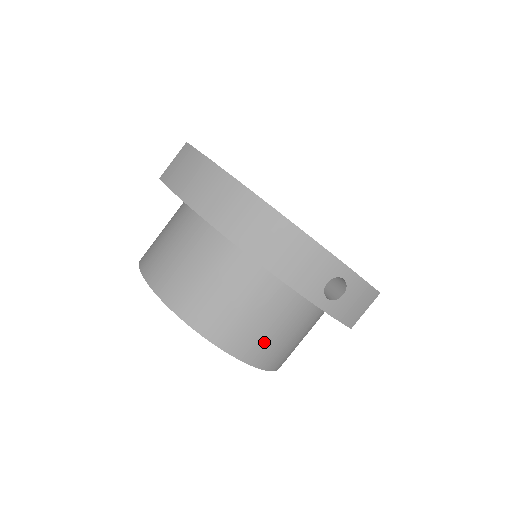
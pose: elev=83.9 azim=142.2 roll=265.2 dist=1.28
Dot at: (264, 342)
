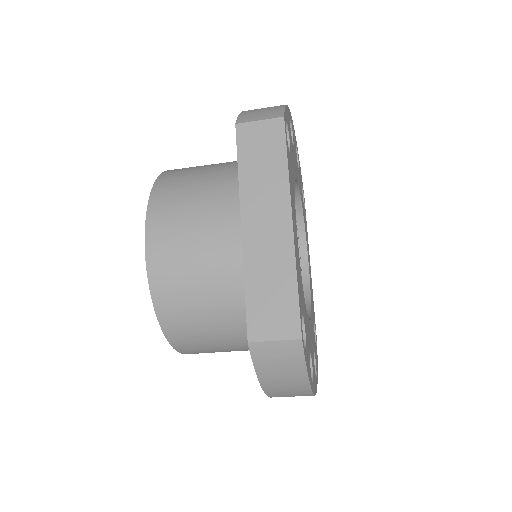
Dot at: occluded
